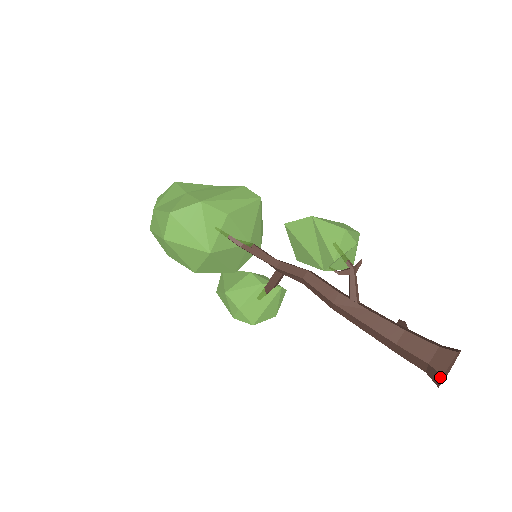
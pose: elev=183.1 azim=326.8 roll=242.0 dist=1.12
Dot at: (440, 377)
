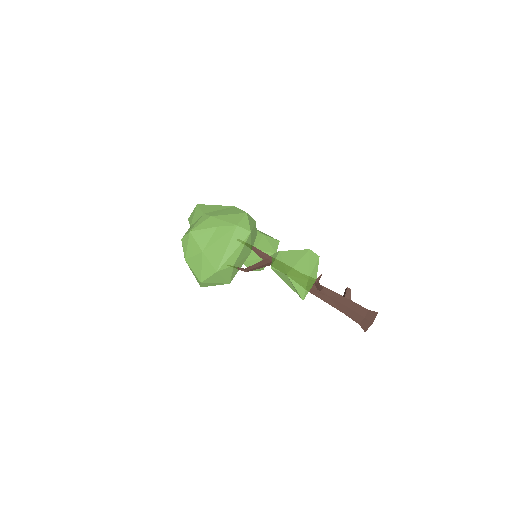
Dot at: (364, 330)
